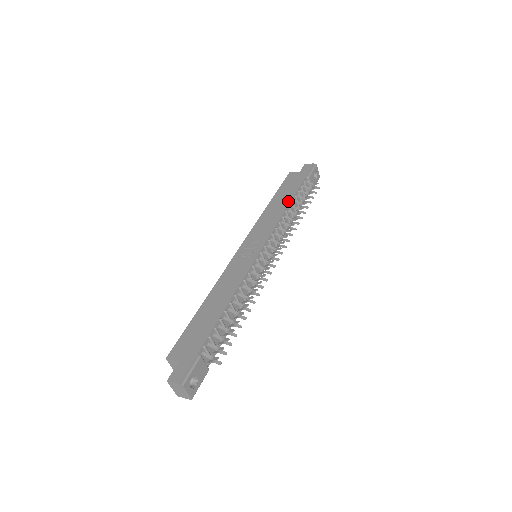
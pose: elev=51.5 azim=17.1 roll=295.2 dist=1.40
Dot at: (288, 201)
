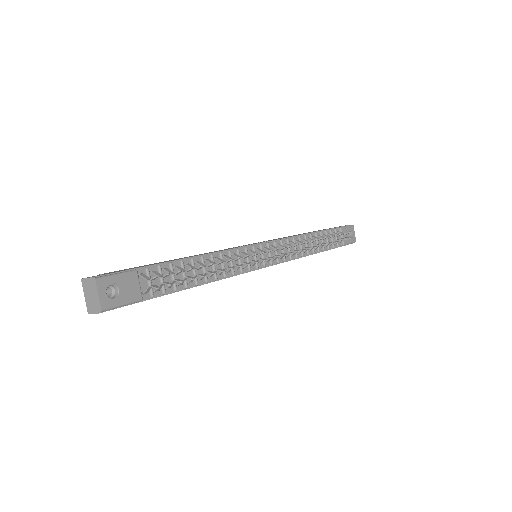
Dot at: (310, 232)
